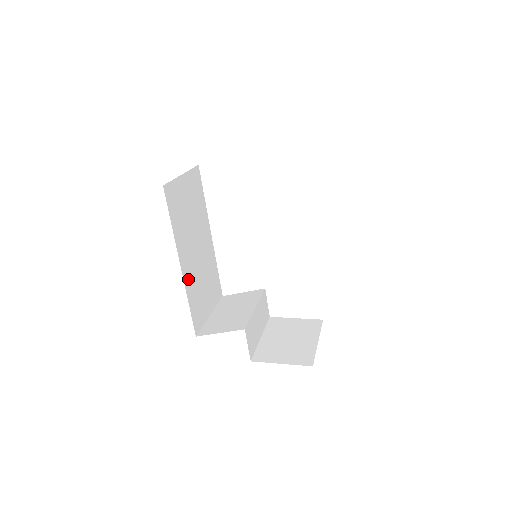
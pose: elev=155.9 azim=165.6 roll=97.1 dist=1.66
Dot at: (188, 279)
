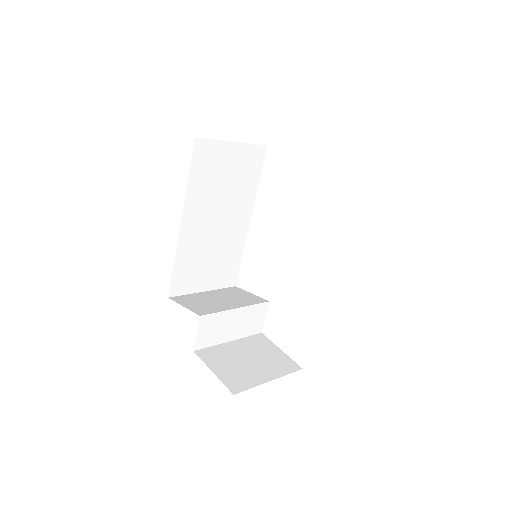
Dot at: (186, 240)
